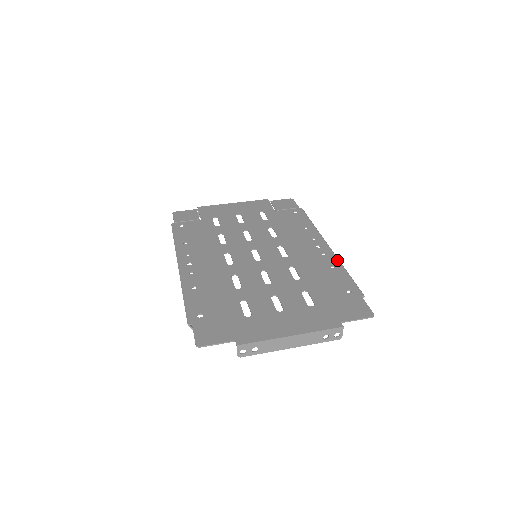
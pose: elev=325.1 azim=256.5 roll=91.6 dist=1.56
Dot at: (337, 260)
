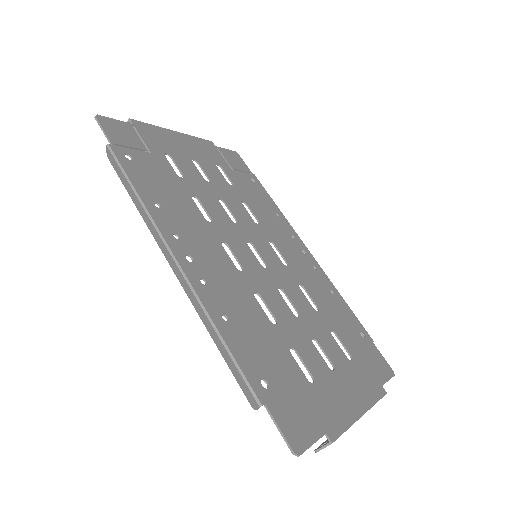
Dot at: occluded
